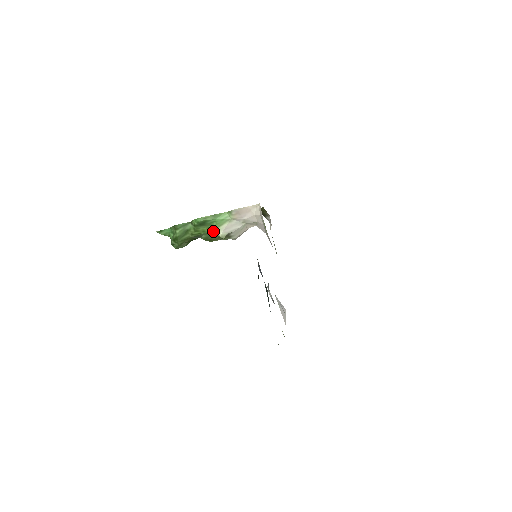
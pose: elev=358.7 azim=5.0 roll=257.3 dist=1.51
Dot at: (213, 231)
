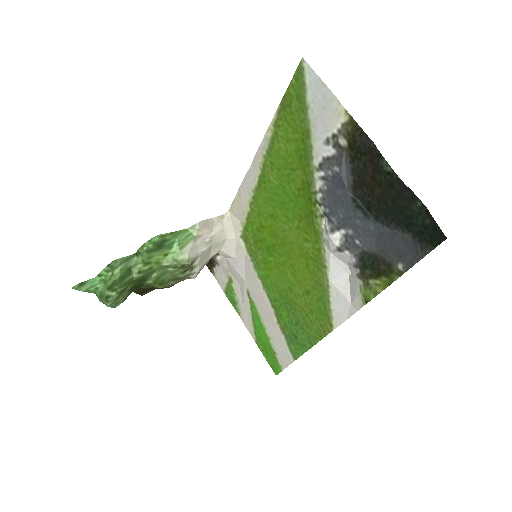
Dot at: (172, 258)
